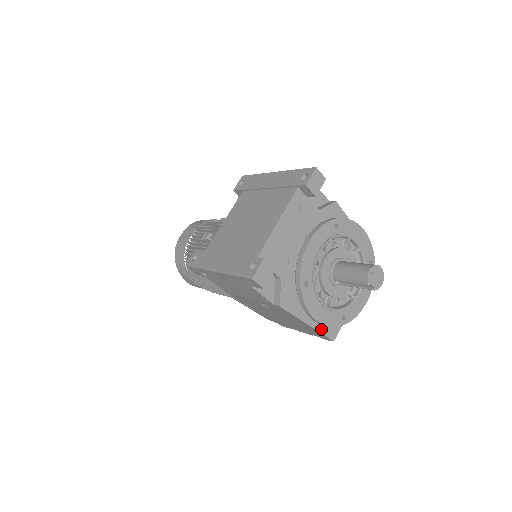
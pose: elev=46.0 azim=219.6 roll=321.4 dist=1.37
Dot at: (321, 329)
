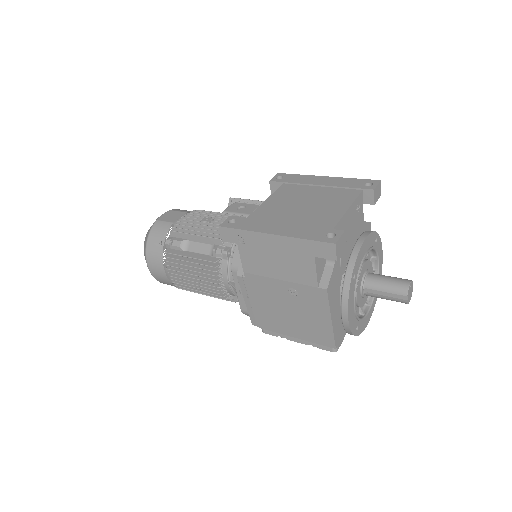
Dot at: (335, 334)
